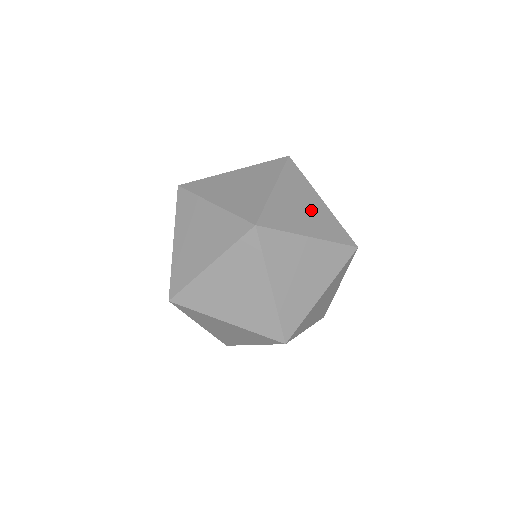
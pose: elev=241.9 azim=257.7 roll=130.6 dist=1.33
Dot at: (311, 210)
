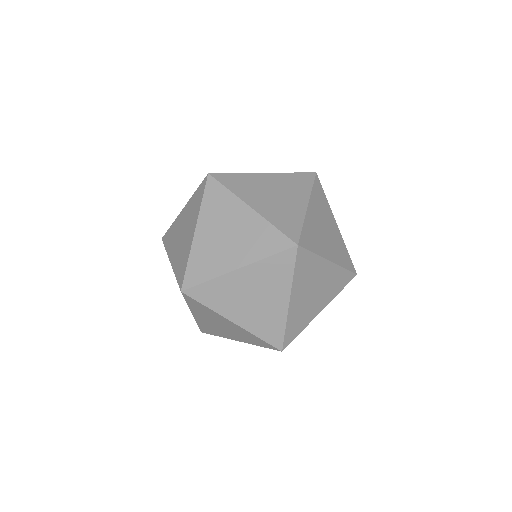
Dot at: (237, 232)
